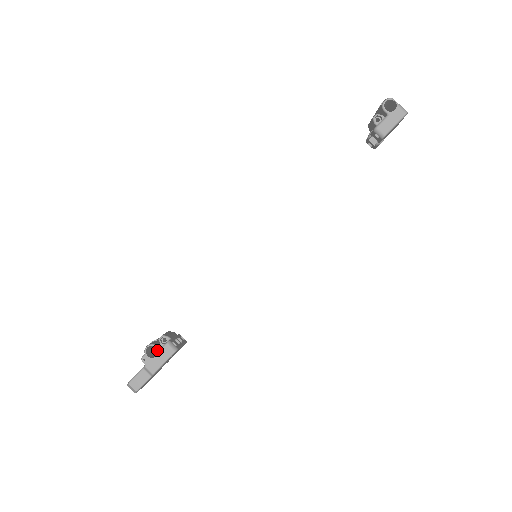
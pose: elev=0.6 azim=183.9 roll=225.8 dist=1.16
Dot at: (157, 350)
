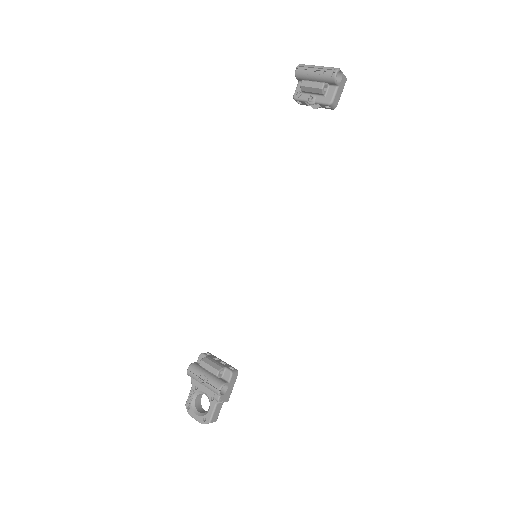
Dot at: (227, 385)
